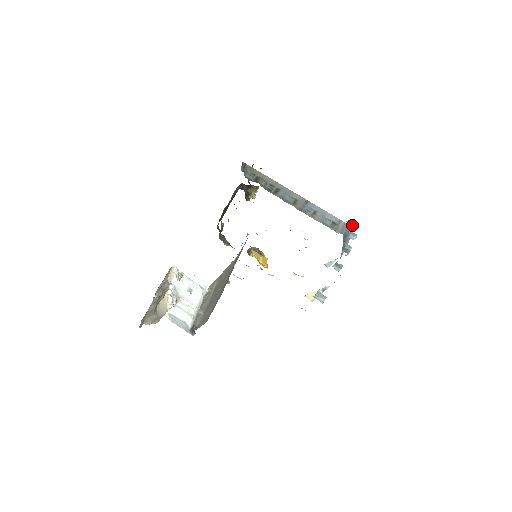
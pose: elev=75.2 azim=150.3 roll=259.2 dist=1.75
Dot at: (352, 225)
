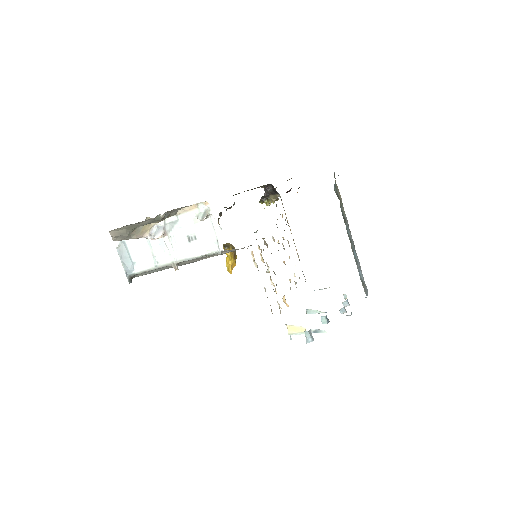
Dot at: occluded
